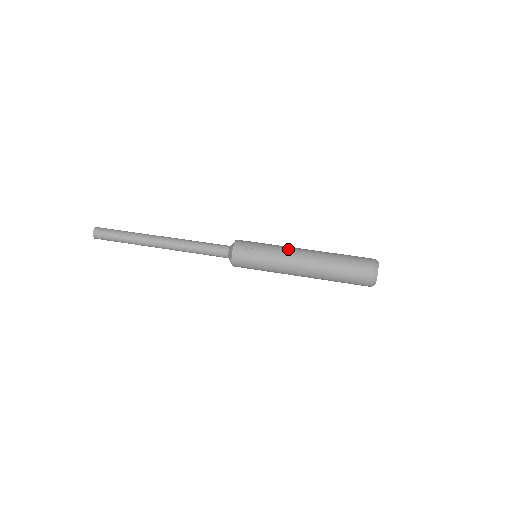
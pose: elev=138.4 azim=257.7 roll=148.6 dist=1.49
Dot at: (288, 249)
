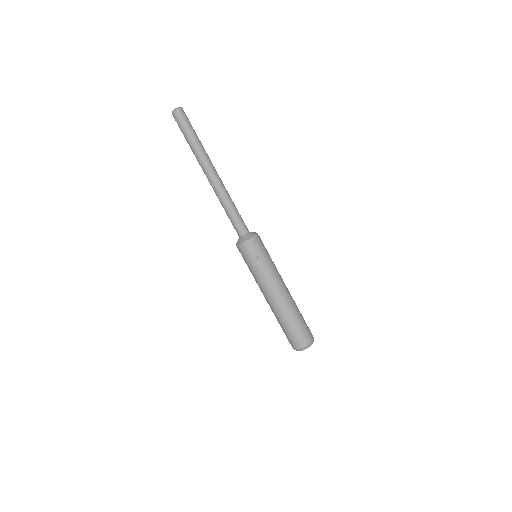
Dot at: (276, 280)
